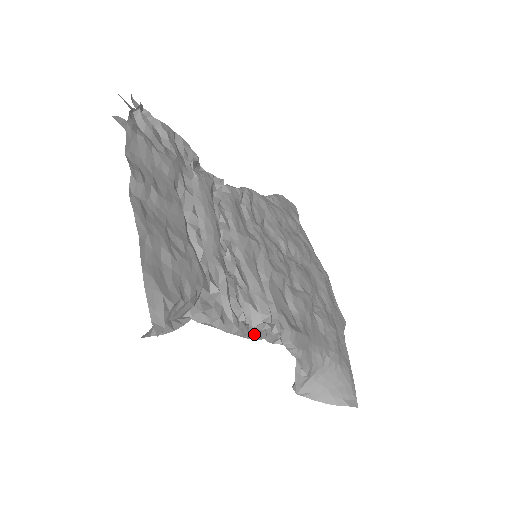
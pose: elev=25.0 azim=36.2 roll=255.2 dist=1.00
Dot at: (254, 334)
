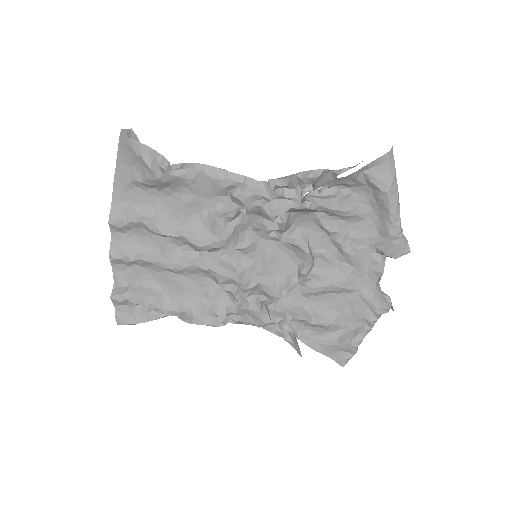
Dot at: (240, 177)
